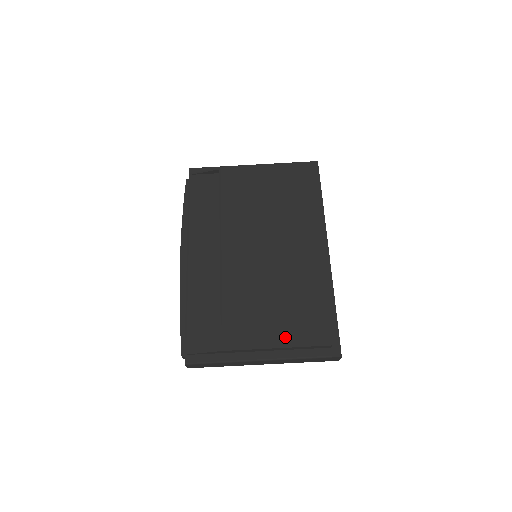
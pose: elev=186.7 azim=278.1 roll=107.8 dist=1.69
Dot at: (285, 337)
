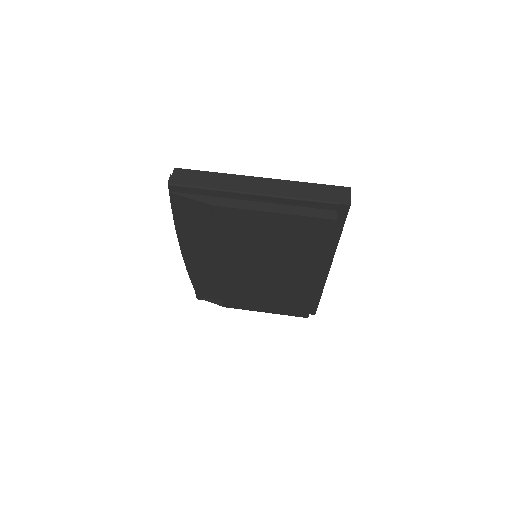
Dot at: (273, 310)
